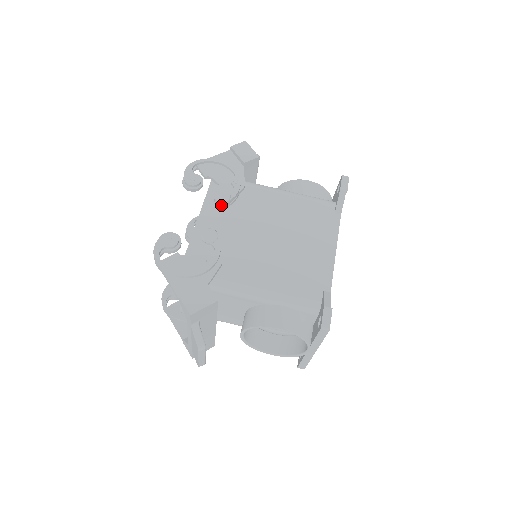
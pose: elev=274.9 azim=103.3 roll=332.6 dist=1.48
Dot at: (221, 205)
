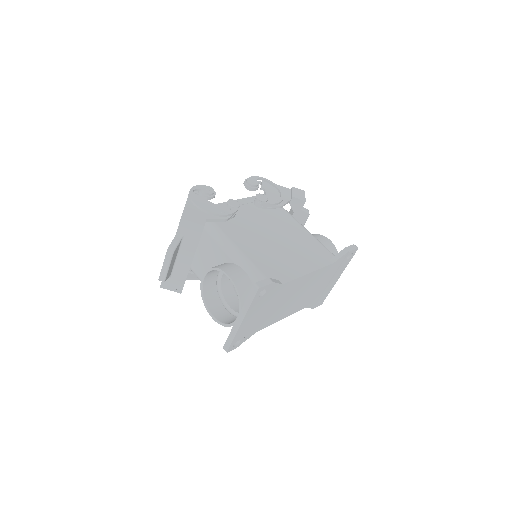
Dot at: (257, 202)
